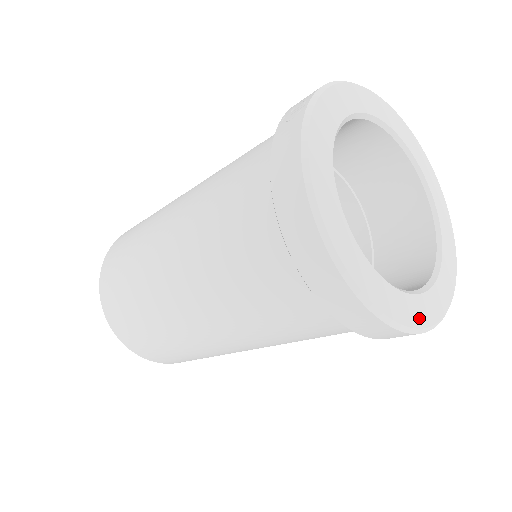
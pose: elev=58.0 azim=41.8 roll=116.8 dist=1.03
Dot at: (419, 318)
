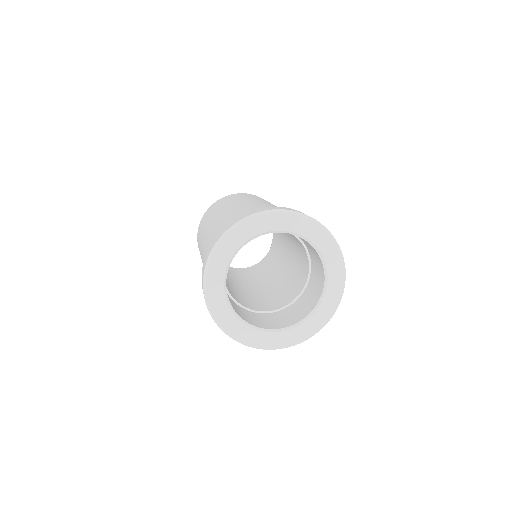
Dot at: (309, 332)
